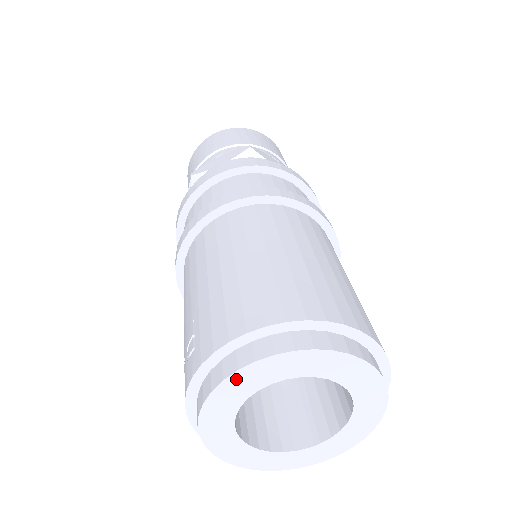
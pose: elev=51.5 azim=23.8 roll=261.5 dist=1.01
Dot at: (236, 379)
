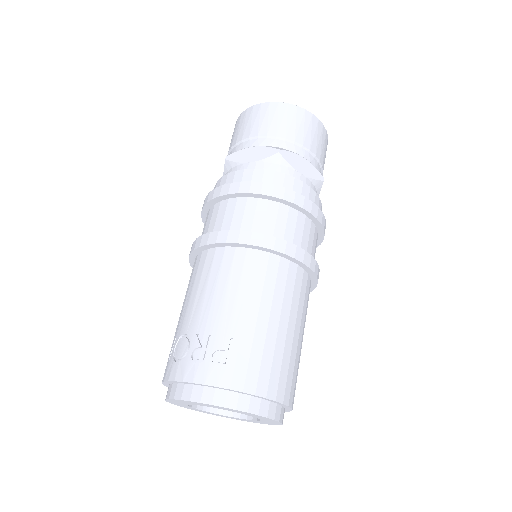
Dot at: (240, 411)
